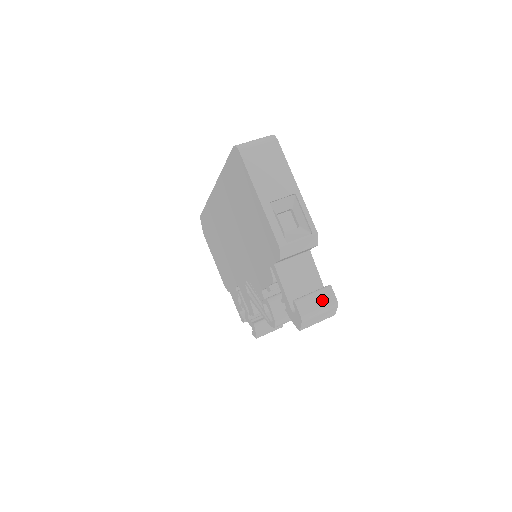
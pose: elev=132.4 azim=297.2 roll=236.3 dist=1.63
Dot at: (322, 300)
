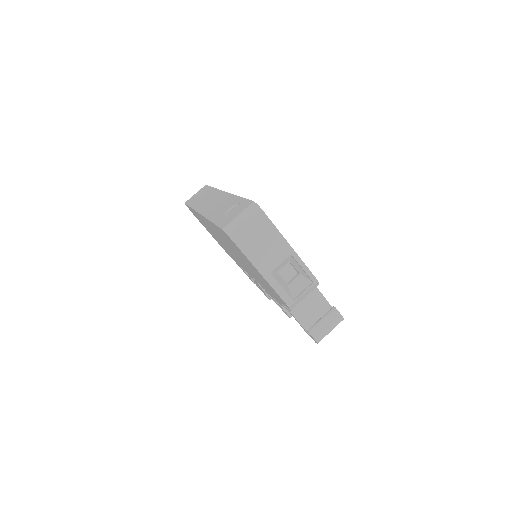
Dot at: (331, 322)
